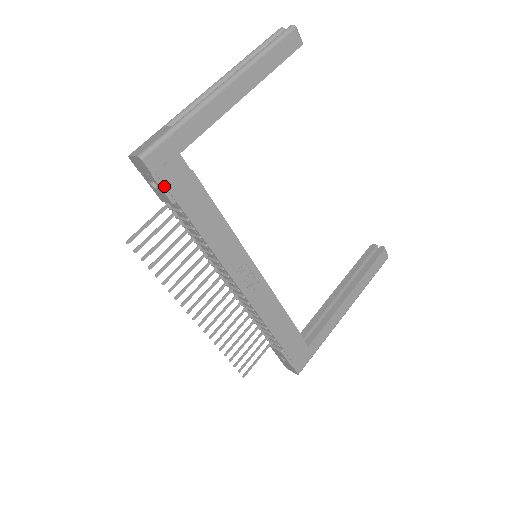
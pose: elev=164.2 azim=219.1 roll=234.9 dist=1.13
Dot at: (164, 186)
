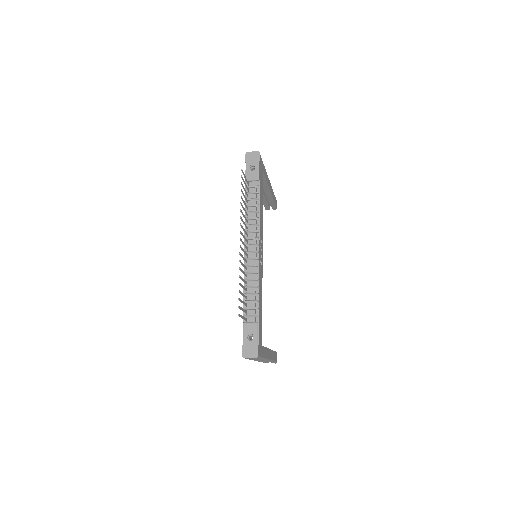
Dot at: (259, 170)
